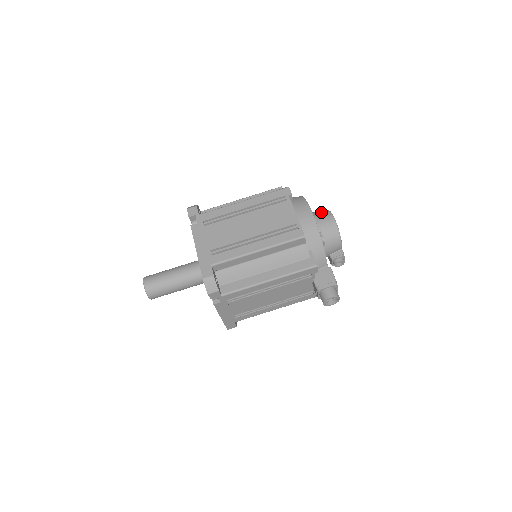
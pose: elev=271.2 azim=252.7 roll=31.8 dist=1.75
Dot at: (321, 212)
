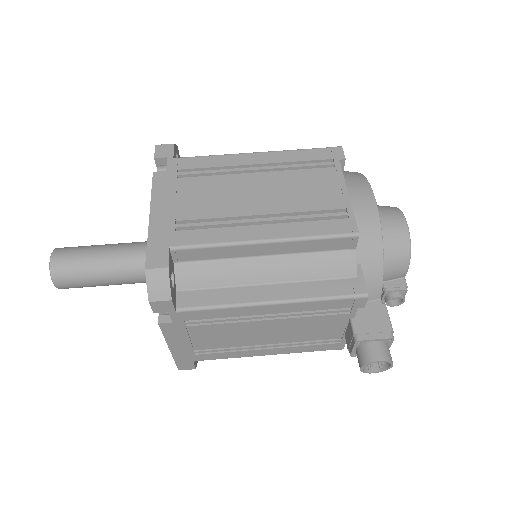
Dot at: (384, 206)
